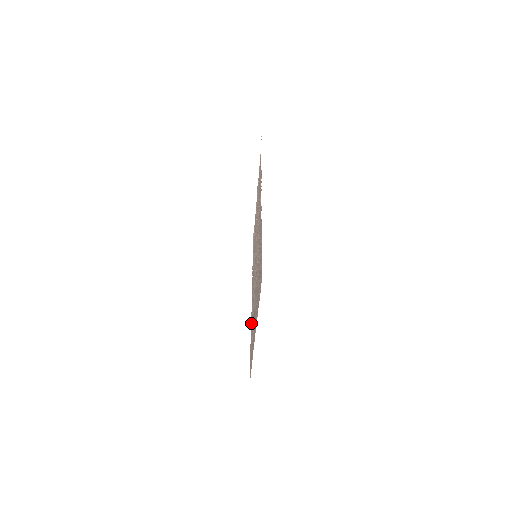
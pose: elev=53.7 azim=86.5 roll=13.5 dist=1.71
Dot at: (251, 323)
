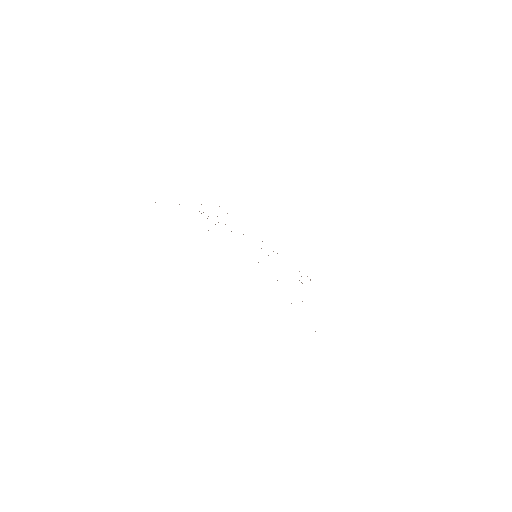
Dot at: occluded
